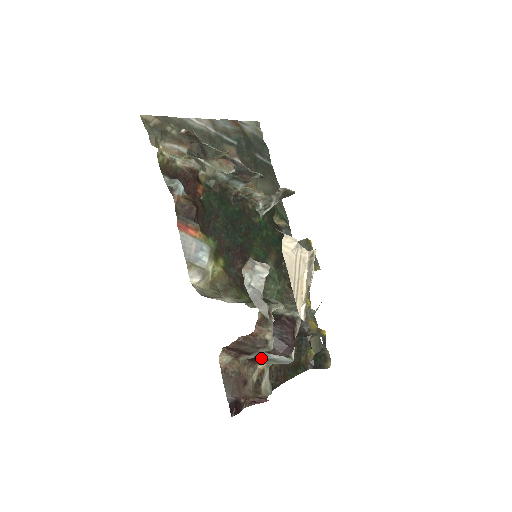
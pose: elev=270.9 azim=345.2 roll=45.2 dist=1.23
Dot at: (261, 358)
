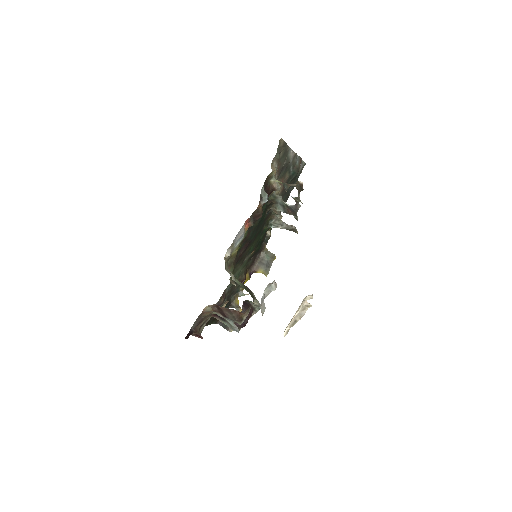
Dot at: (223, 318)
